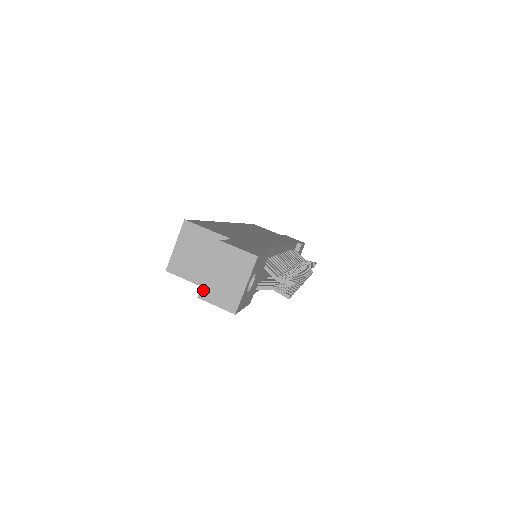
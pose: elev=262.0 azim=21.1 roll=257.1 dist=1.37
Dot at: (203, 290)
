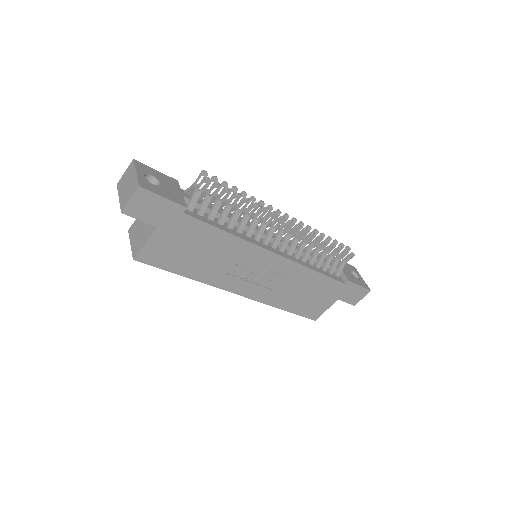
Dot at: (121, 207)
